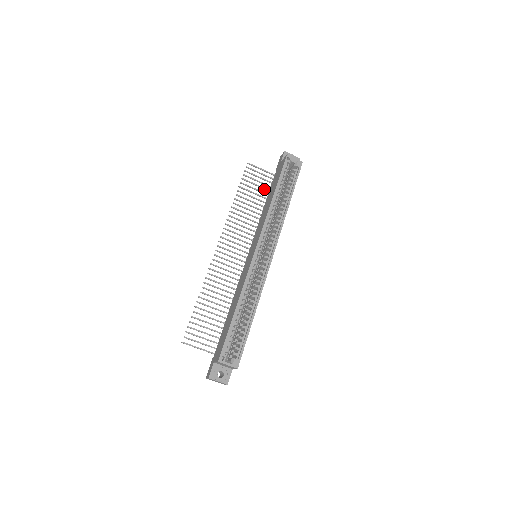
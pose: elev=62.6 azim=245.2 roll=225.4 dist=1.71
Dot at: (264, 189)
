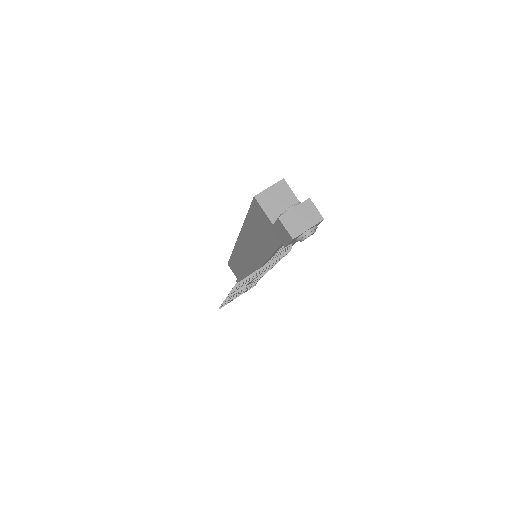
Dot at: occluded
